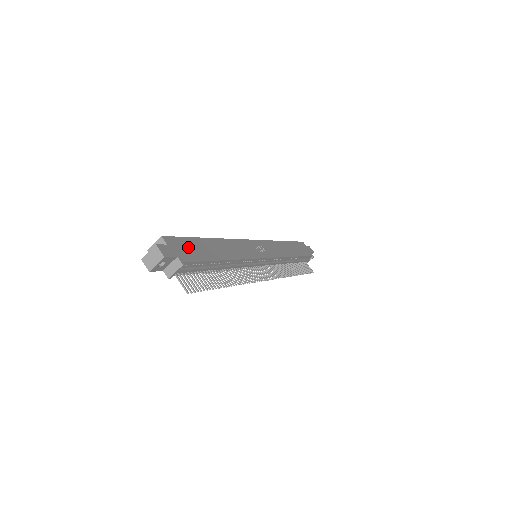
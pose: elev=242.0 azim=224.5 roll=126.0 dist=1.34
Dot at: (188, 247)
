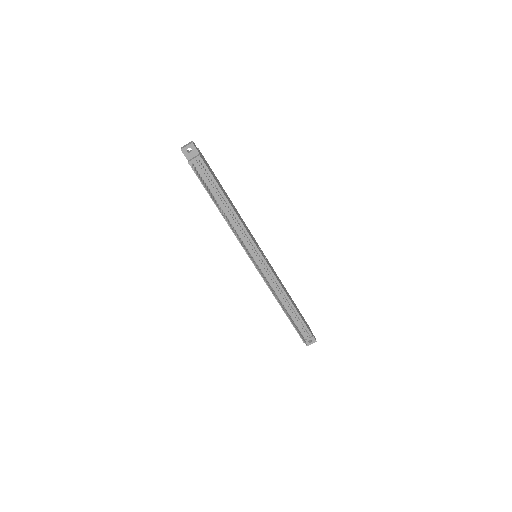
Dot at: (209, 168)
